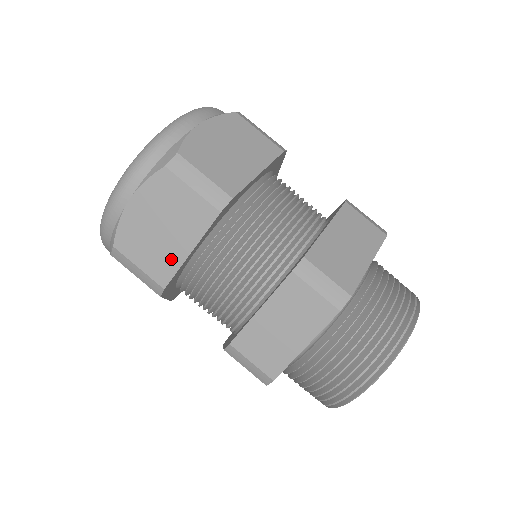
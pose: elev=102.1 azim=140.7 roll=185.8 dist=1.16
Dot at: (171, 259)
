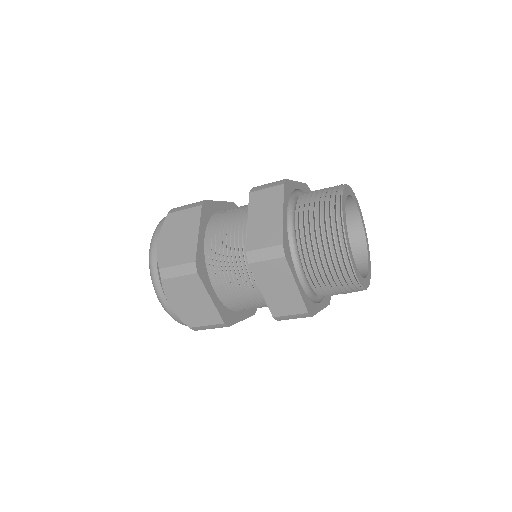
Dot at: (210, 310)
